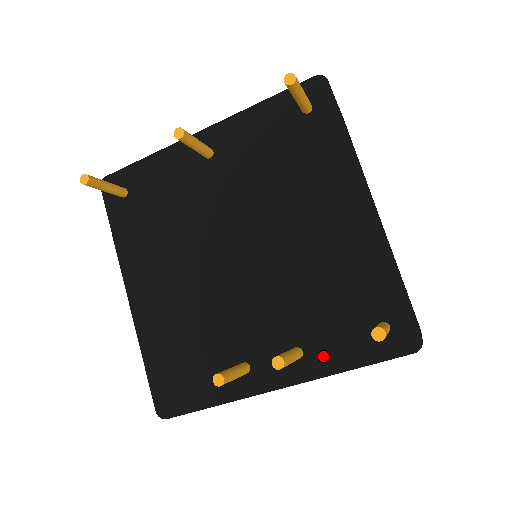
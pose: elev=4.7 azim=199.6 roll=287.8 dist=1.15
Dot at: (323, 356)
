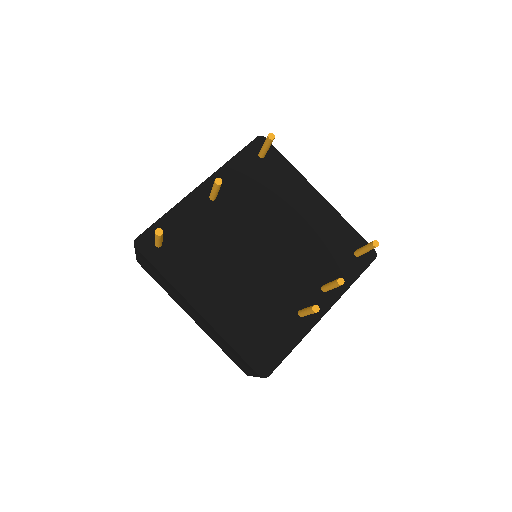
Dot at: occluded
